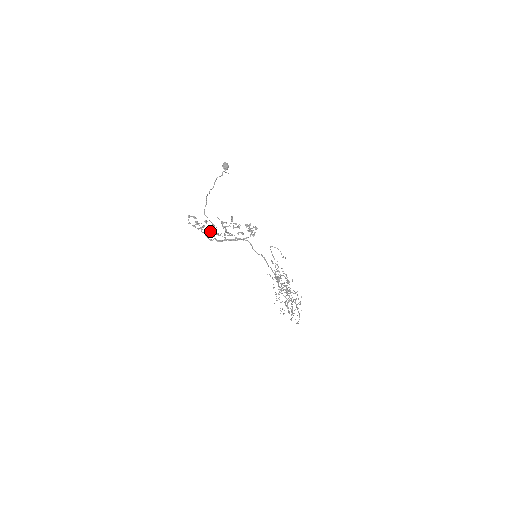
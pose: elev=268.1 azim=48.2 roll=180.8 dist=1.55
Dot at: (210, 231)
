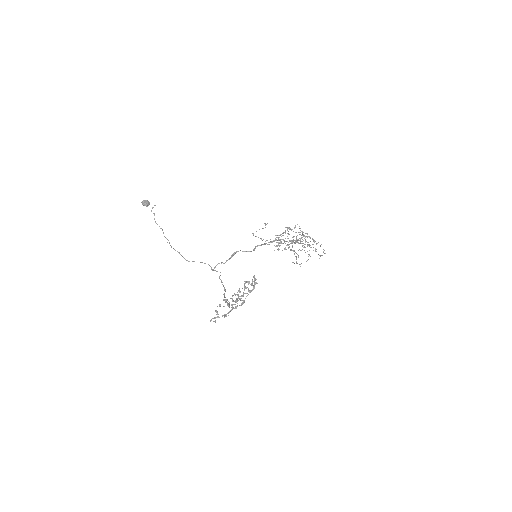
Dot at: occluded
